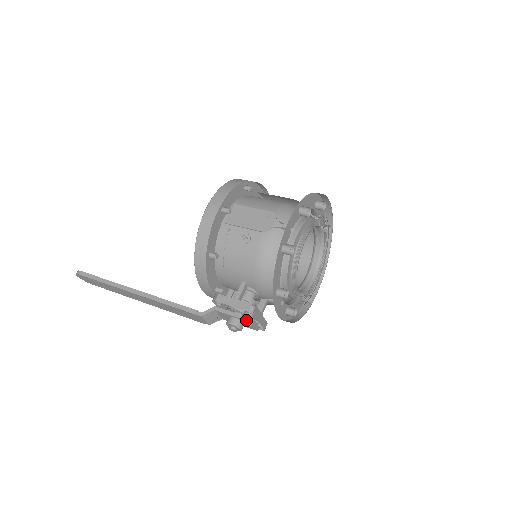
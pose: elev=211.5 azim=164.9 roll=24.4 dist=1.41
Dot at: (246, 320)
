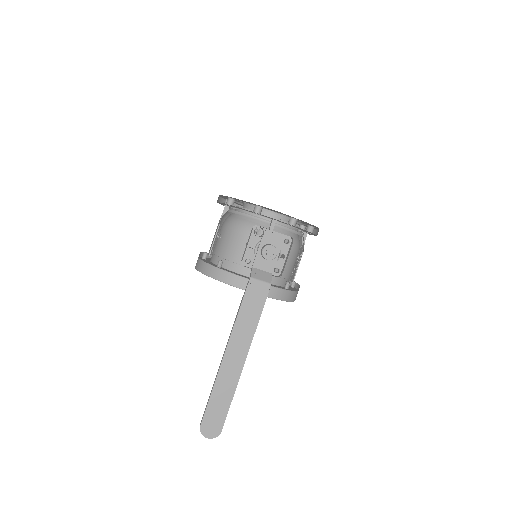
Dot at: (257, 231)
